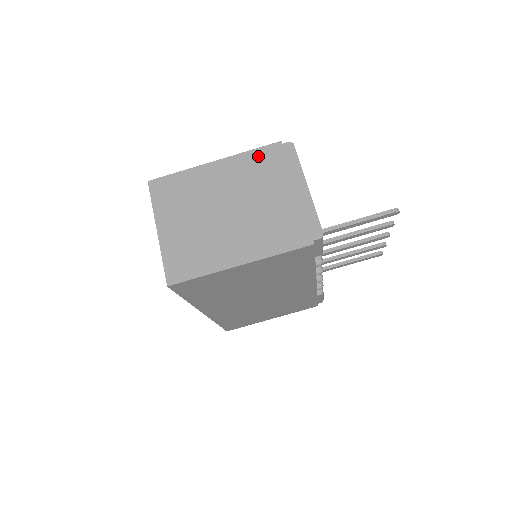
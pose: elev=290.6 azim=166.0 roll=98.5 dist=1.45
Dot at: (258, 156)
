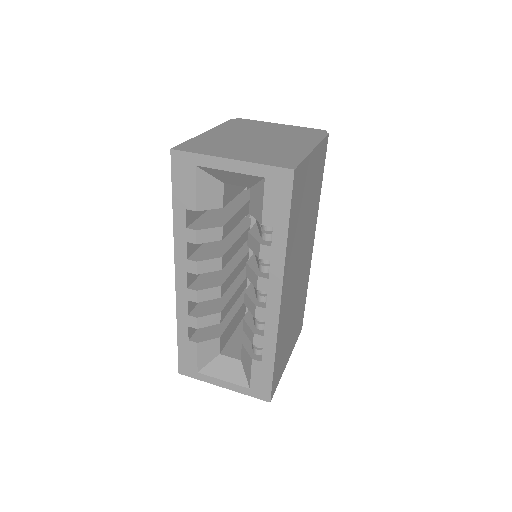
Dot at: (230, 125)
